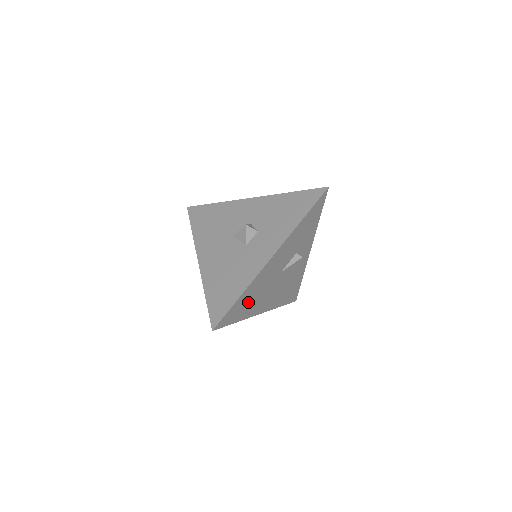
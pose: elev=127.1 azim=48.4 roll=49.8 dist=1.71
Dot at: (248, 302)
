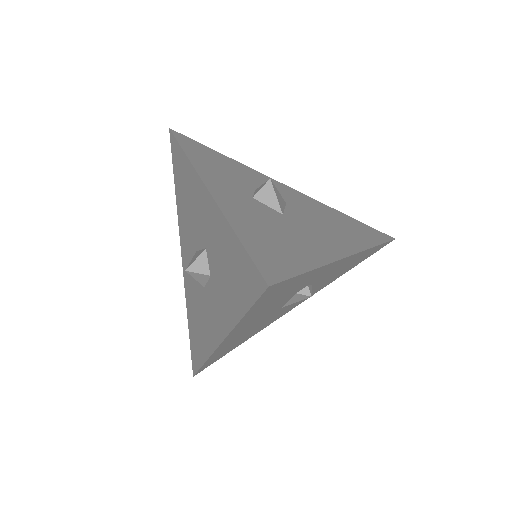
Dot at: (236, 343)
